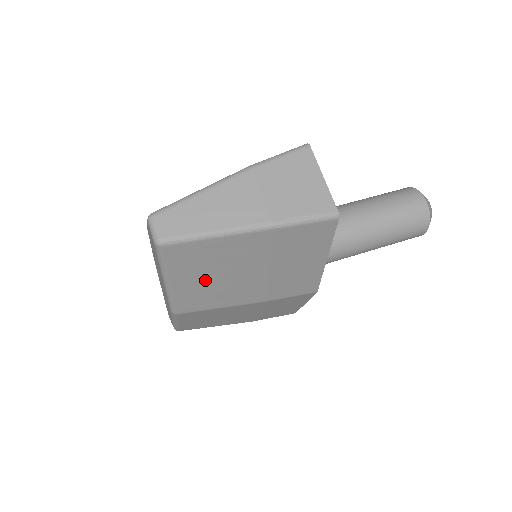
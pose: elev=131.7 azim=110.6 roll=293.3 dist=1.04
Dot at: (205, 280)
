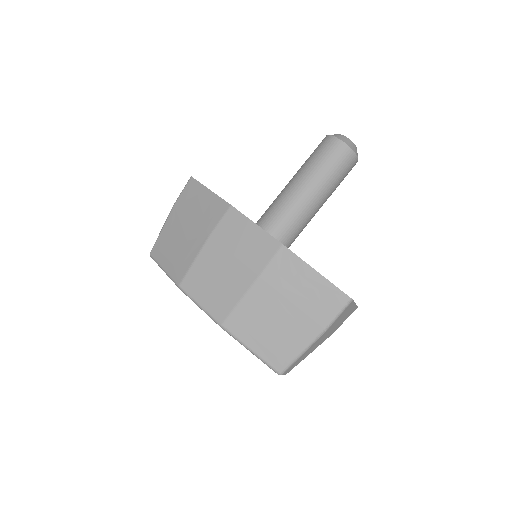
Dot at: occluded
